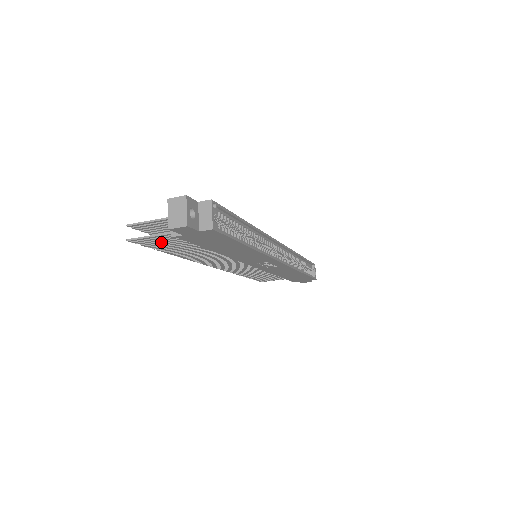
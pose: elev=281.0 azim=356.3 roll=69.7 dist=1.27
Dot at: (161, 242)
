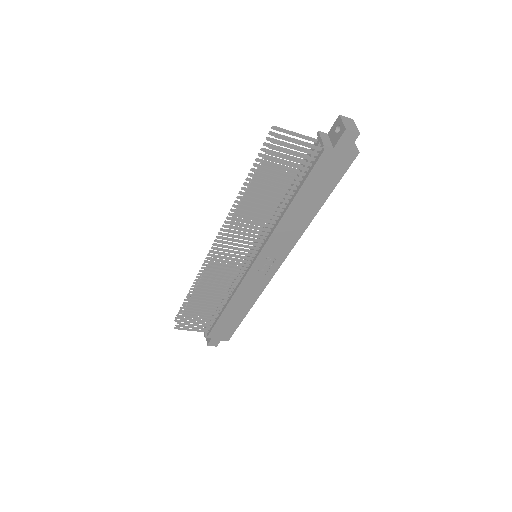
Dot at: (285, 158)
